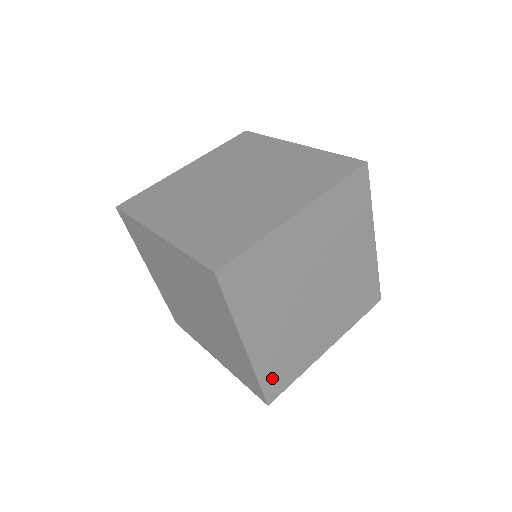
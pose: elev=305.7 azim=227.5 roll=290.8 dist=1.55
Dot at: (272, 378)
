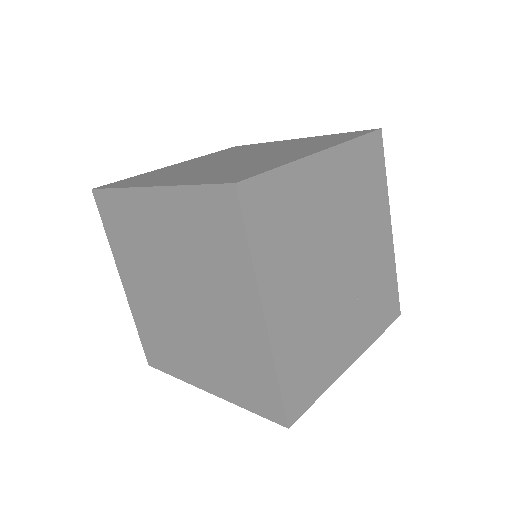
Dot at: (293, 382)
